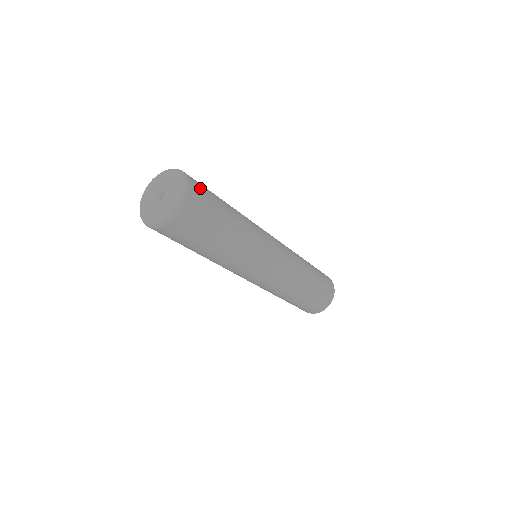
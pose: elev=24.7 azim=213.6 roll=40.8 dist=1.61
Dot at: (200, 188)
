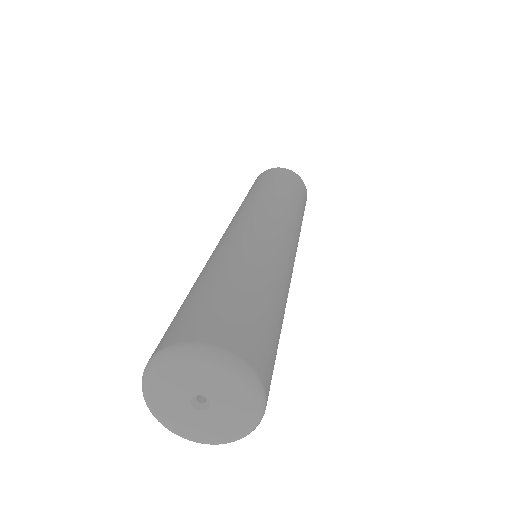
Dot at: (232, 328)
